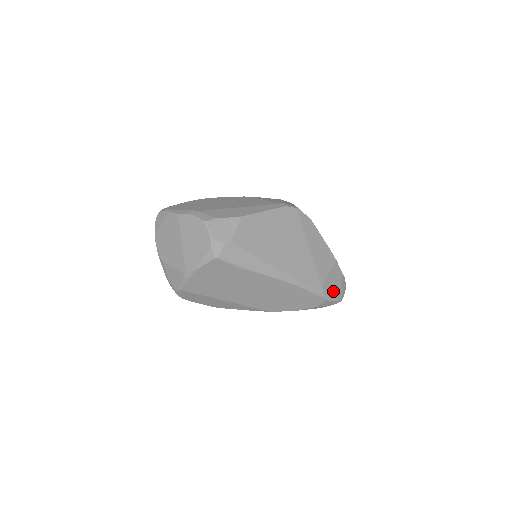
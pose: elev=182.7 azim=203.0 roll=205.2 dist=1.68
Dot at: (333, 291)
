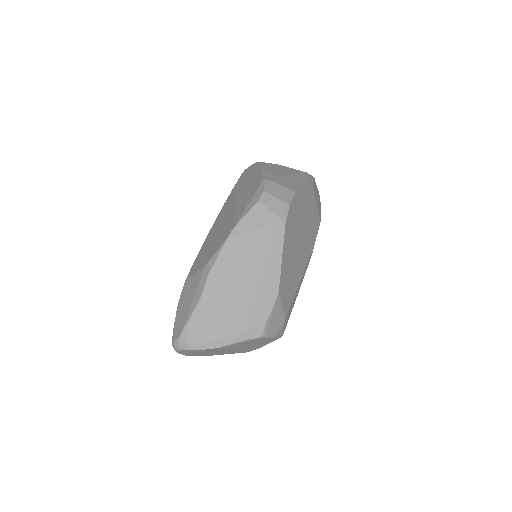
Dot at: (319, 205)
